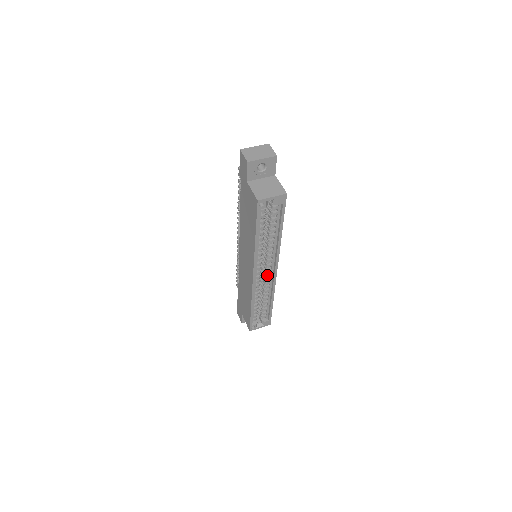
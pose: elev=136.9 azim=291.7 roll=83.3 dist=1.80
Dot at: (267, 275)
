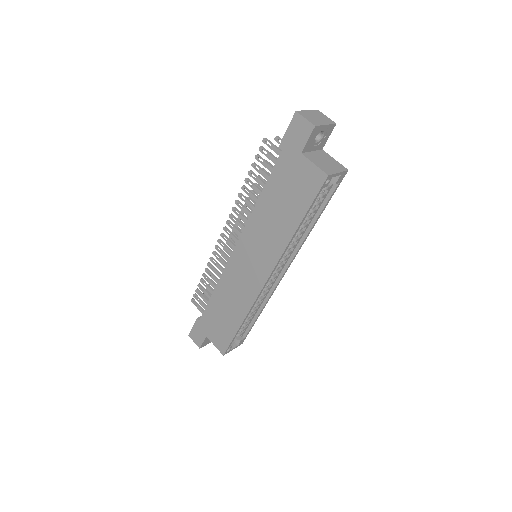
Dot at: (273, 278)
